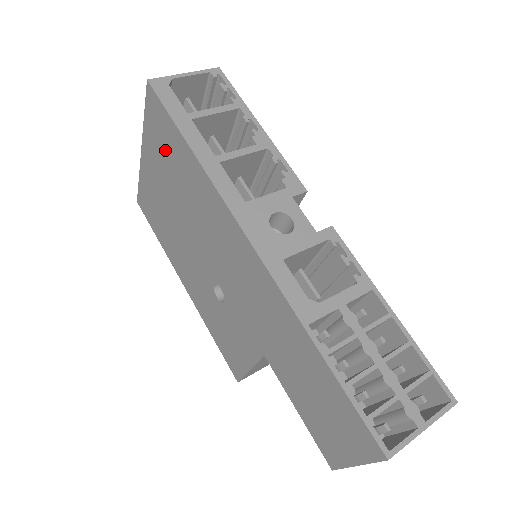
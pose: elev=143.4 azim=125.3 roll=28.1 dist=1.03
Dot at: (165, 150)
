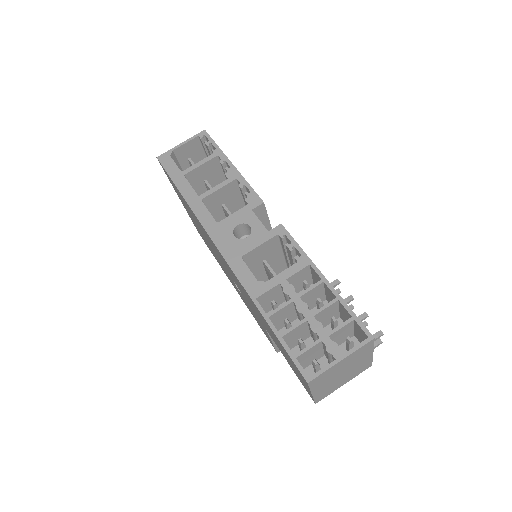
Dot at: (181, 198)
